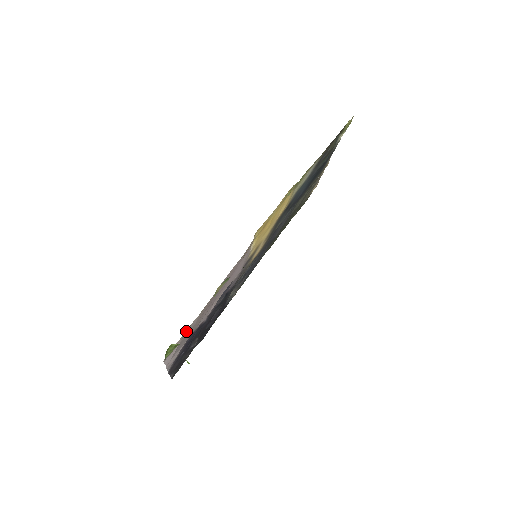
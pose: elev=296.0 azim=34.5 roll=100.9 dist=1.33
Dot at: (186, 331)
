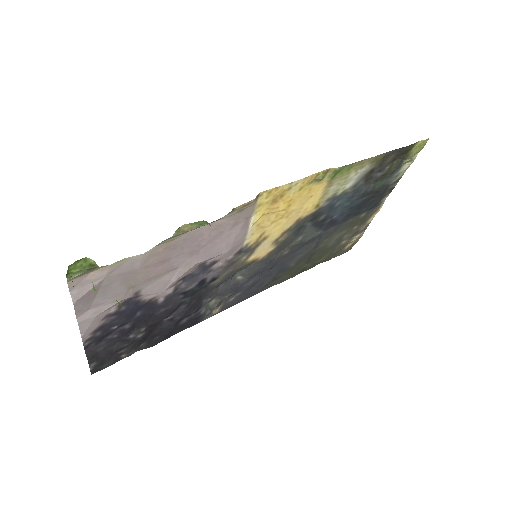
Dot at: (118, 263)
